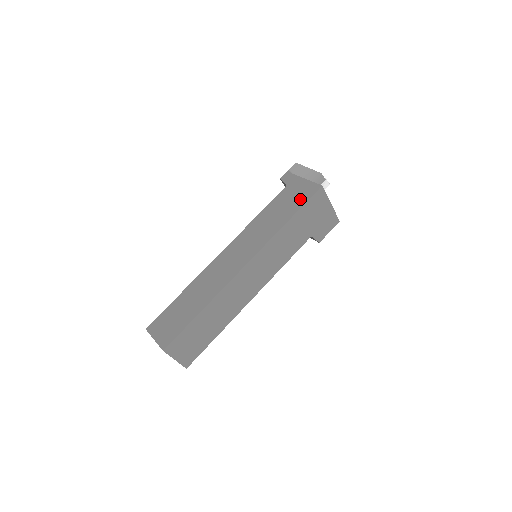
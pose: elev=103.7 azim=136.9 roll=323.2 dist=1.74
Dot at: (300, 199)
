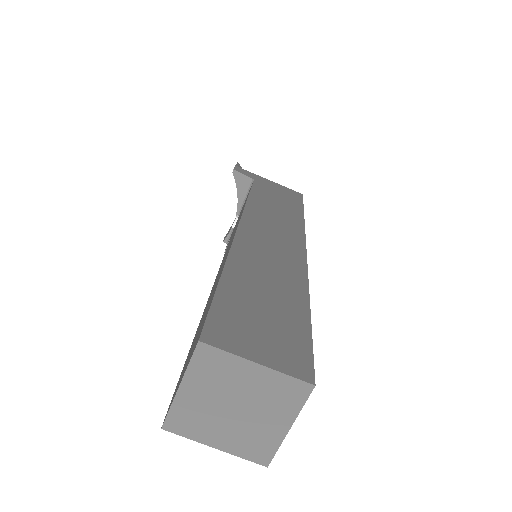
Dot at: (292, 198)
